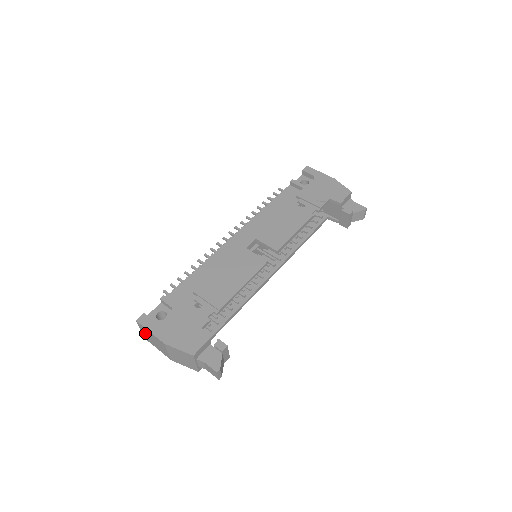
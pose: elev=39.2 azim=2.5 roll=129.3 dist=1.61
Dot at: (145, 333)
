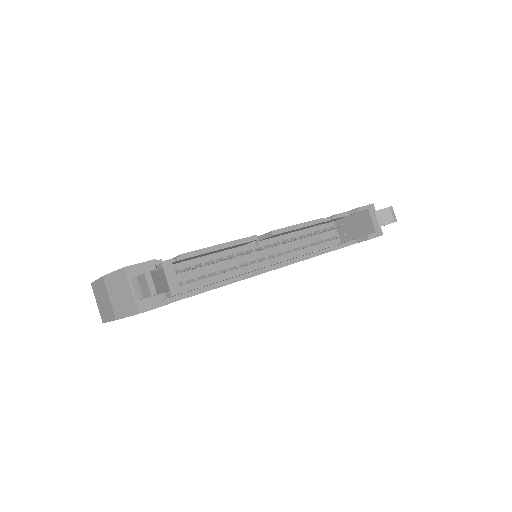
Dot at: (98, 300)
